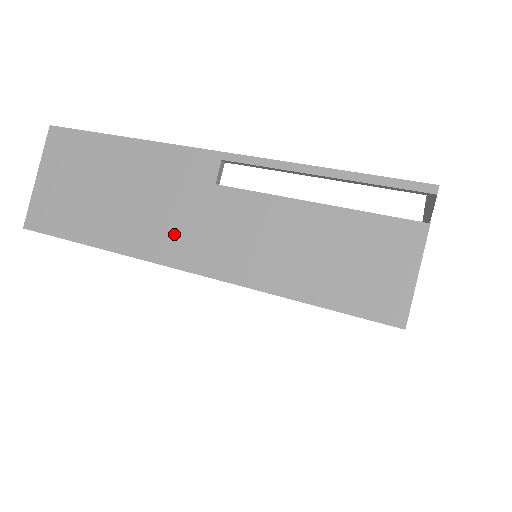
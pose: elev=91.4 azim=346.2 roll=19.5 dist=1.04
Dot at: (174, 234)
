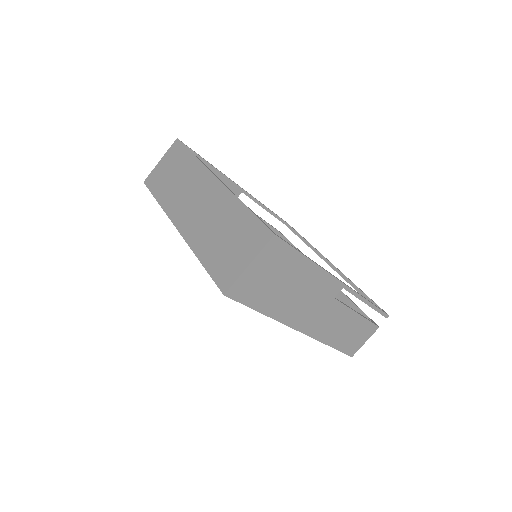
Dot at: (305, 316)
